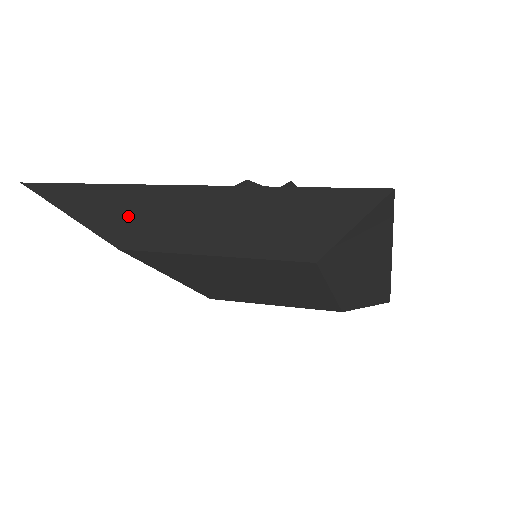
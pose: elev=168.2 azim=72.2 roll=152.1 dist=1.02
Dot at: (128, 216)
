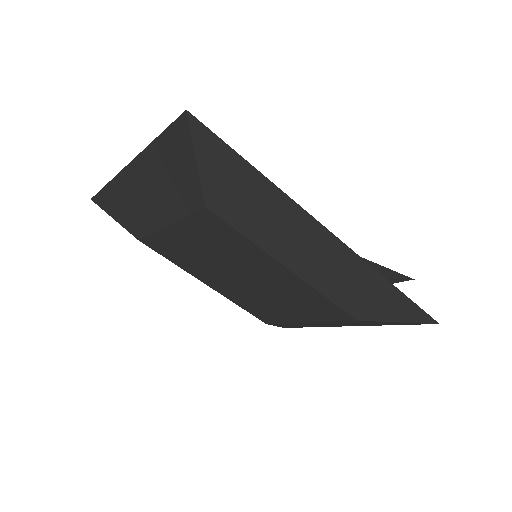
Dot at: (126, 206)
